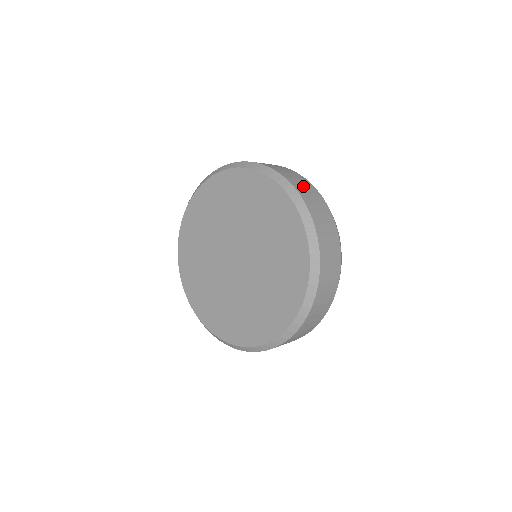
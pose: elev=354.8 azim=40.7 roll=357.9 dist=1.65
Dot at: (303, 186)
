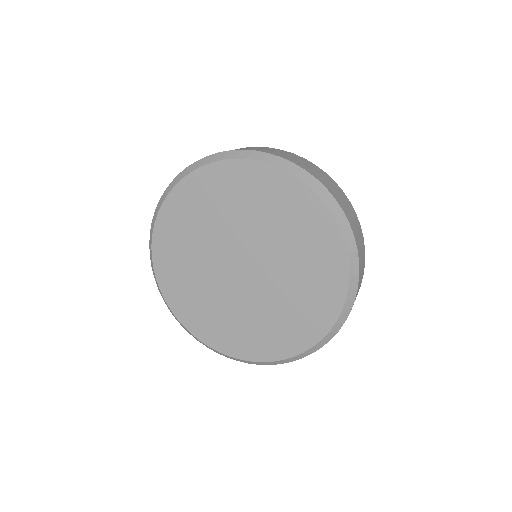
Dot at: (331, 185)
